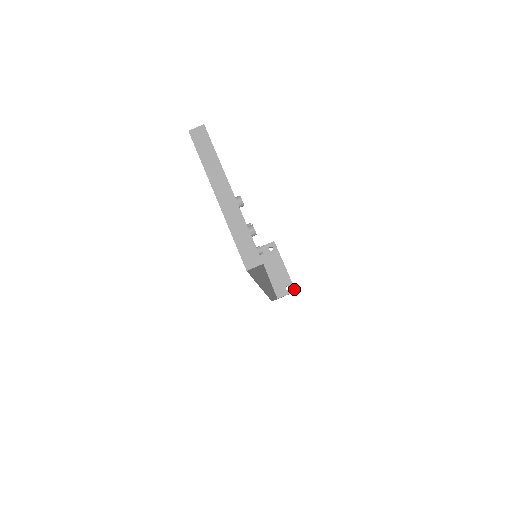
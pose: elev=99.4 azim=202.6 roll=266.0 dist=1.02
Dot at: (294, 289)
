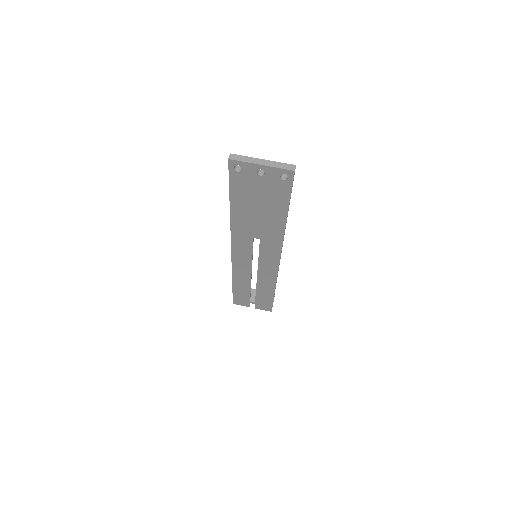
Dot at: occluded
